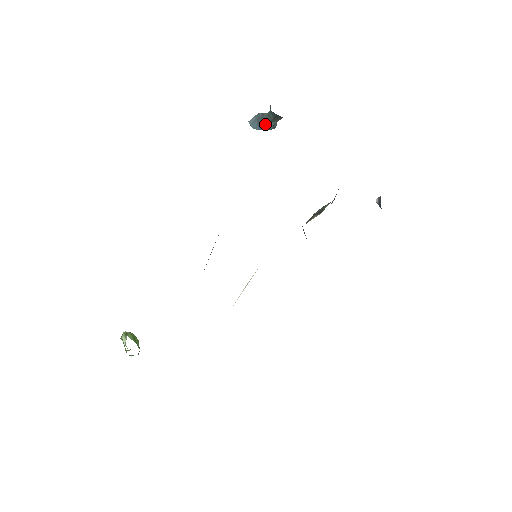
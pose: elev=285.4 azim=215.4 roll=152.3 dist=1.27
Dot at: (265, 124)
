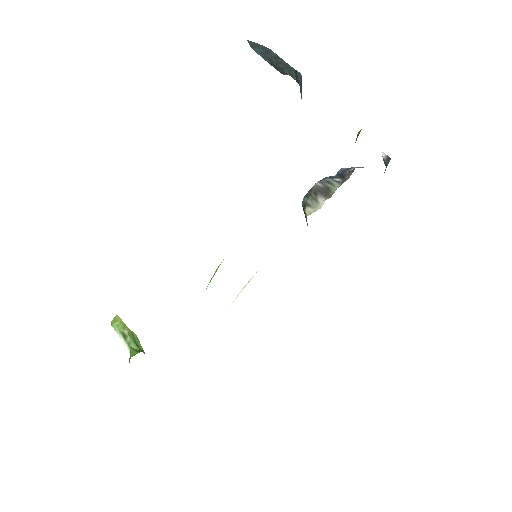
Dot at: (277, 66)
